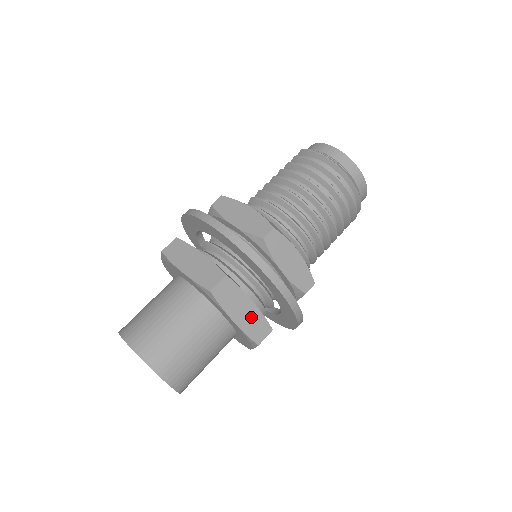
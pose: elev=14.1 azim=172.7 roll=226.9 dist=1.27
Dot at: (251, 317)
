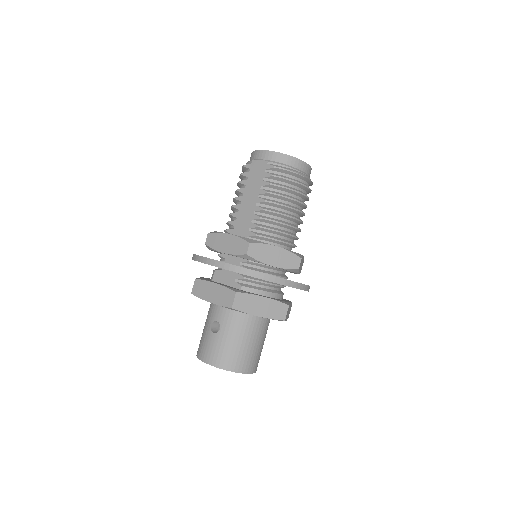
Dot at: occluded
